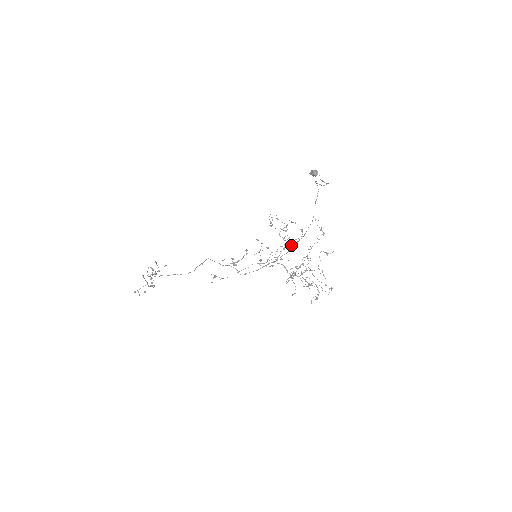
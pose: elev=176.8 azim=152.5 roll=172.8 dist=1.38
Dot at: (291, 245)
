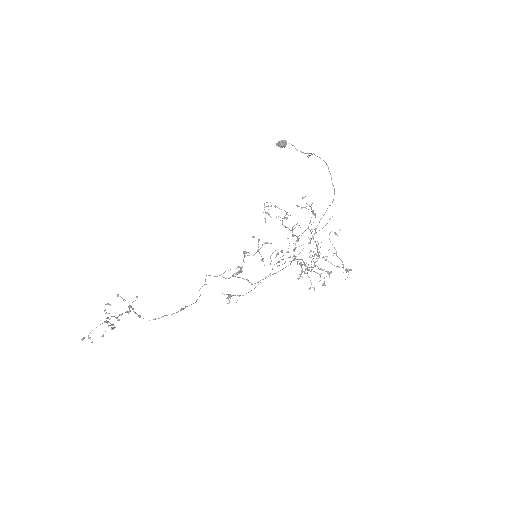
Dot at: occluded
